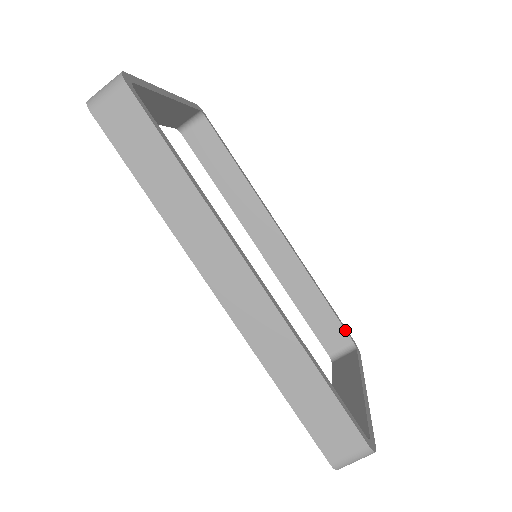
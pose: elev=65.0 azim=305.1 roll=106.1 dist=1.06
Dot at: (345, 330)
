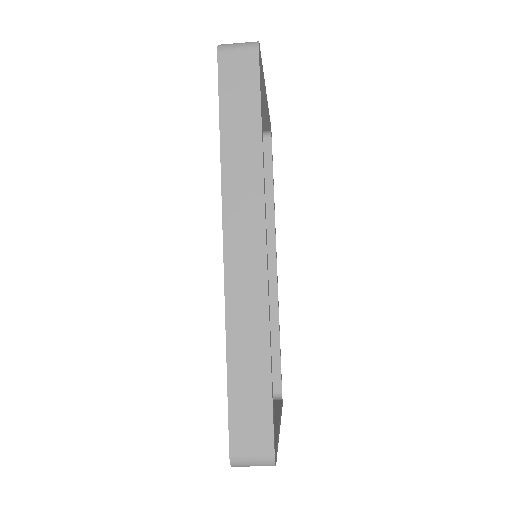
Dot at: (281, 378)
